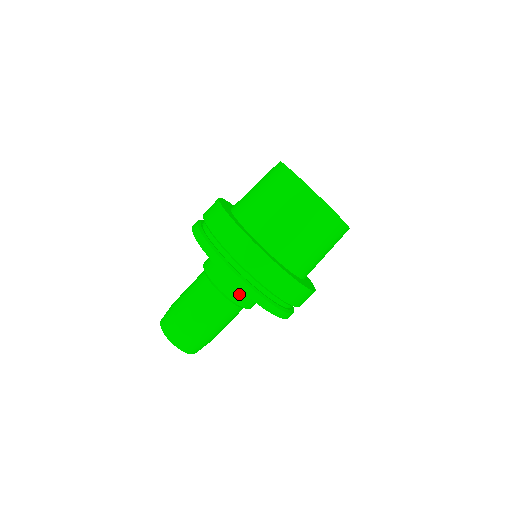
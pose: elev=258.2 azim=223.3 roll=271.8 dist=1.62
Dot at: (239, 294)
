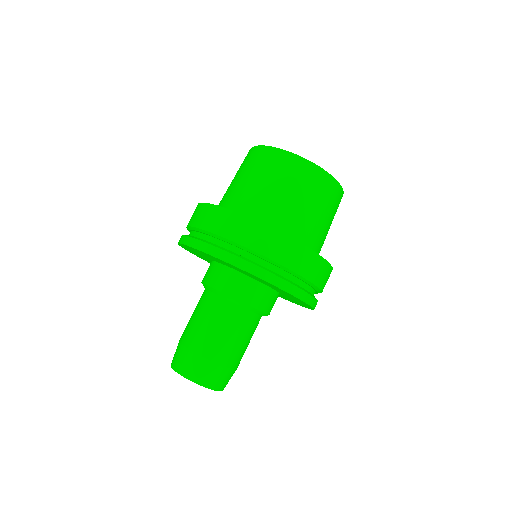
Dot at: (255, 296)
